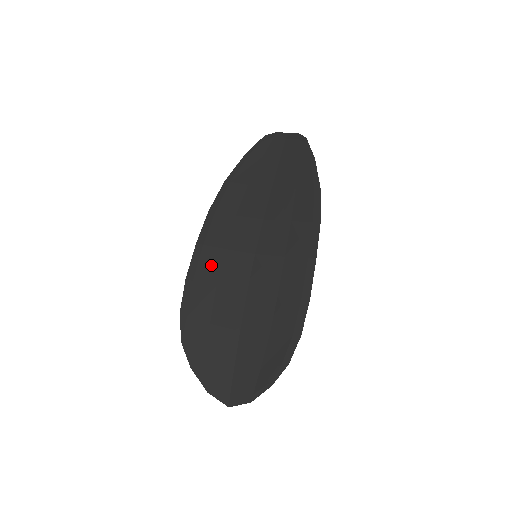
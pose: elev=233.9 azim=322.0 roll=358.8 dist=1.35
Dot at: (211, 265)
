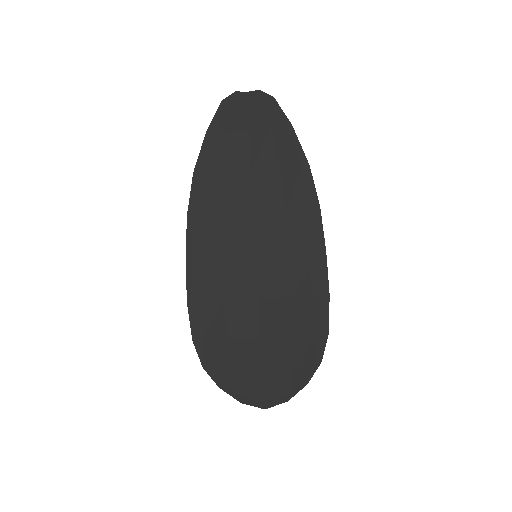
Dot at: (210, 279)
